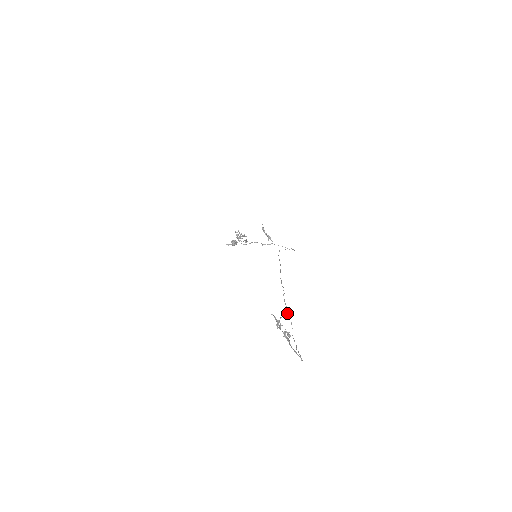
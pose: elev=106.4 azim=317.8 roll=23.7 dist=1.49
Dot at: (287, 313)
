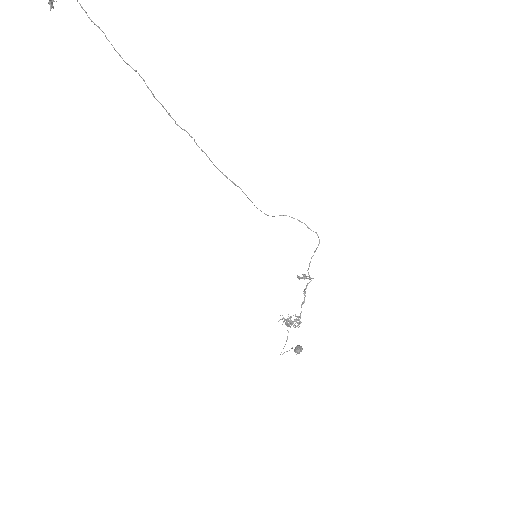
Dot at: (153, 96)
